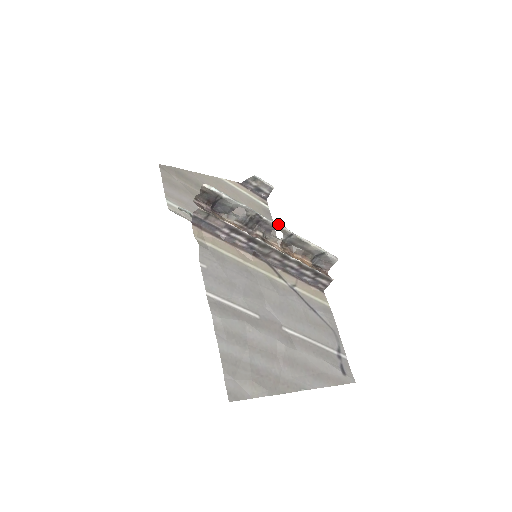
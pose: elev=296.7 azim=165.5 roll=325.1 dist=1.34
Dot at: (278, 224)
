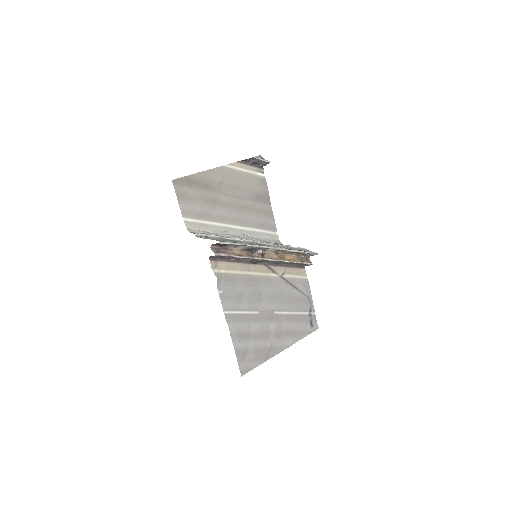
Dot at: (275, 248)
